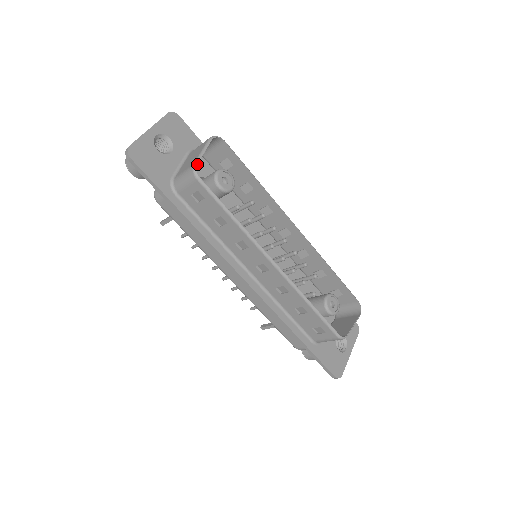
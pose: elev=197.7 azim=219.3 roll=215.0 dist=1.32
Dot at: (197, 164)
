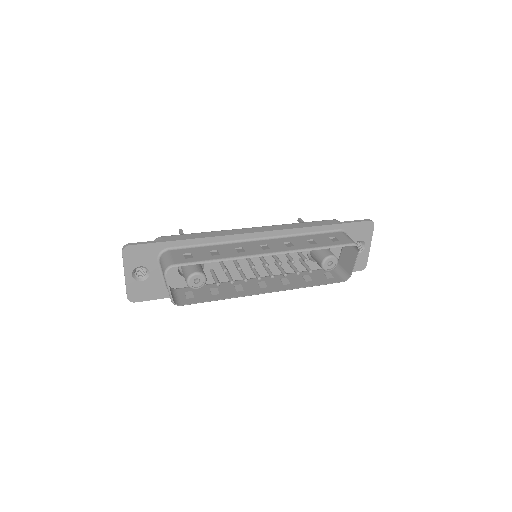
Dot at: (173, 301)
